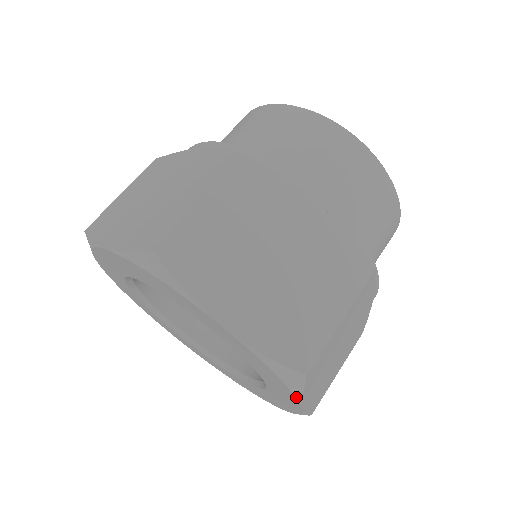
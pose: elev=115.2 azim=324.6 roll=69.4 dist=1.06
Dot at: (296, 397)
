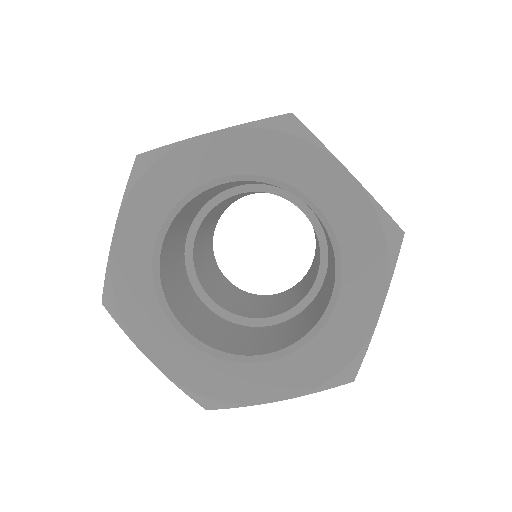
Dot at: (388, 274)
